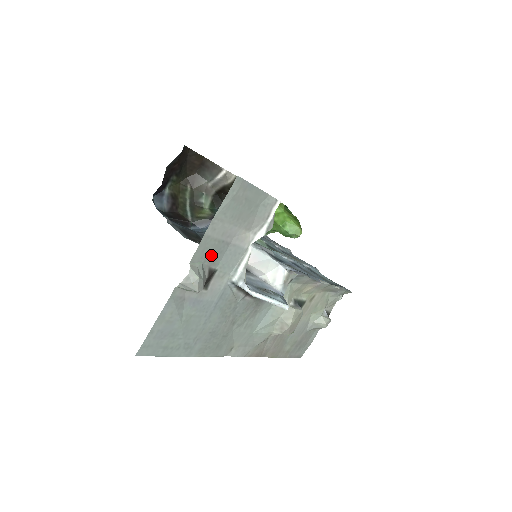
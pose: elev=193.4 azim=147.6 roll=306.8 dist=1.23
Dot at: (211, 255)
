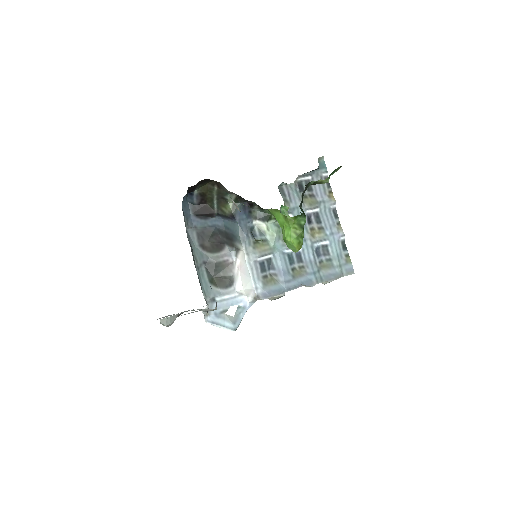
Dot at: occluded
